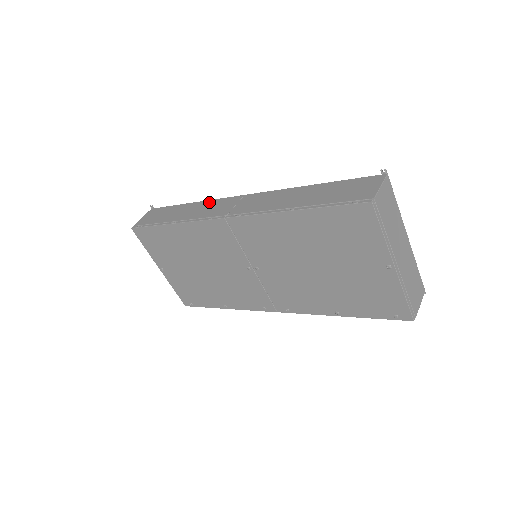
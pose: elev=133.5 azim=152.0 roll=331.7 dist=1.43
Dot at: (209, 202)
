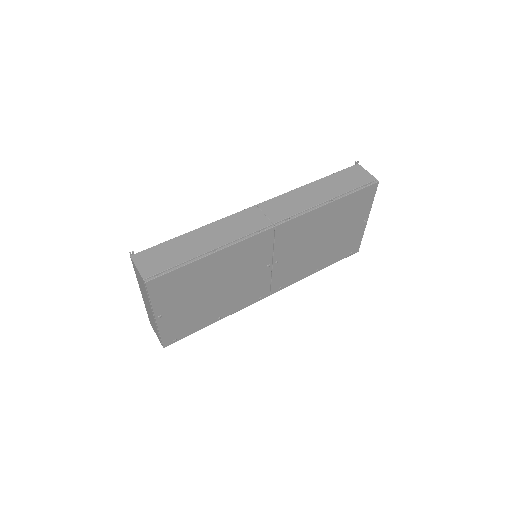
Dot at: (222, 222)
